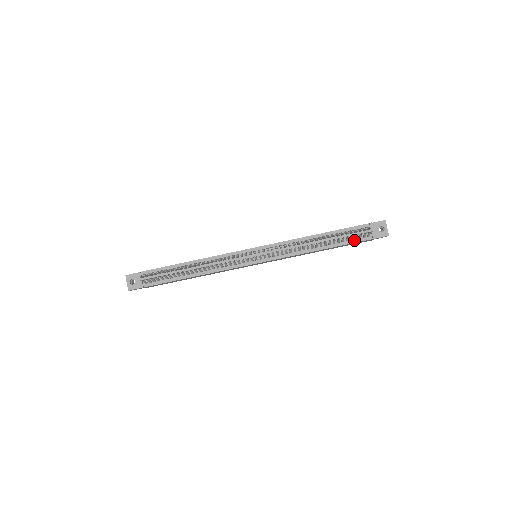
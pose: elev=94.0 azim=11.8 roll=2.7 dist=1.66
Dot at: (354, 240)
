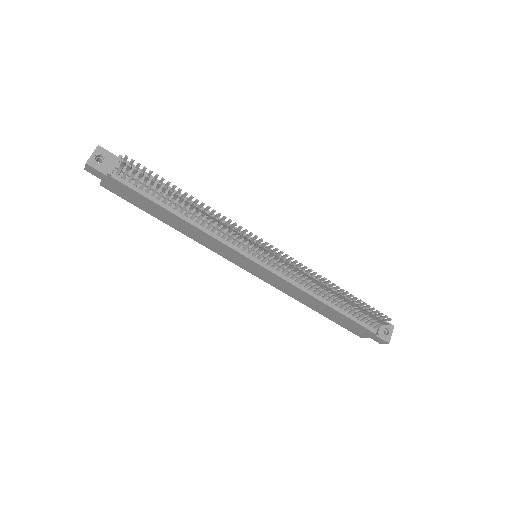
Dot at: (360, 321)
